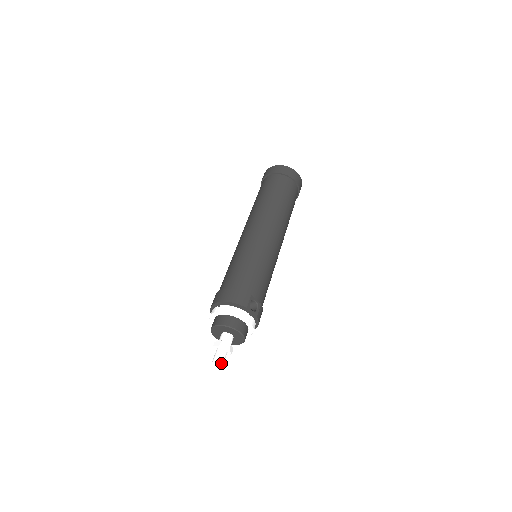
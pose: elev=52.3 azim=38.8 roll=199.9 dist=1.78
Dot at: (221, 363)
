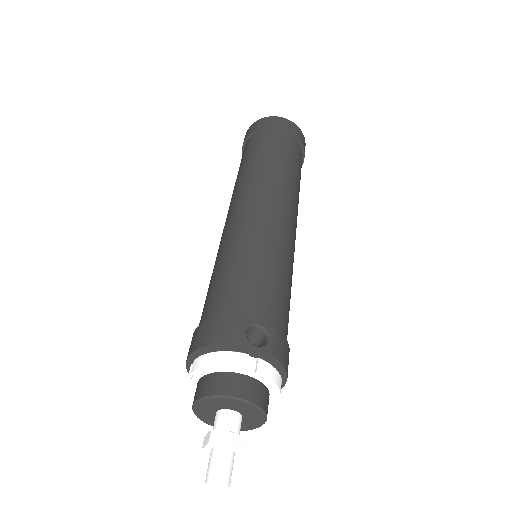
Dot at: (221, 482)
